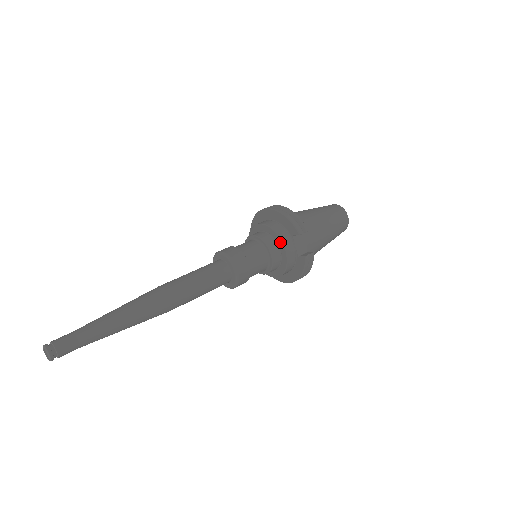
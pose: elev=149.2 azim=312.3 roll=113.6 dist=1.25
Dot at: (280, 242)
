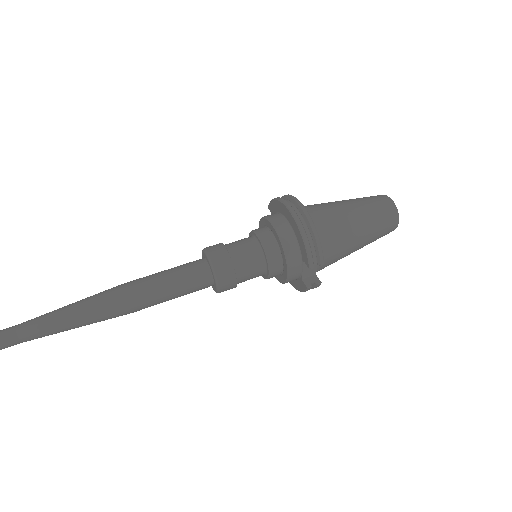
Dot at: (285, 264)
